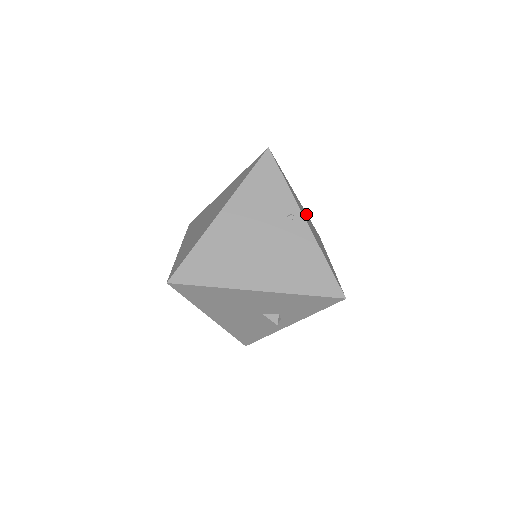
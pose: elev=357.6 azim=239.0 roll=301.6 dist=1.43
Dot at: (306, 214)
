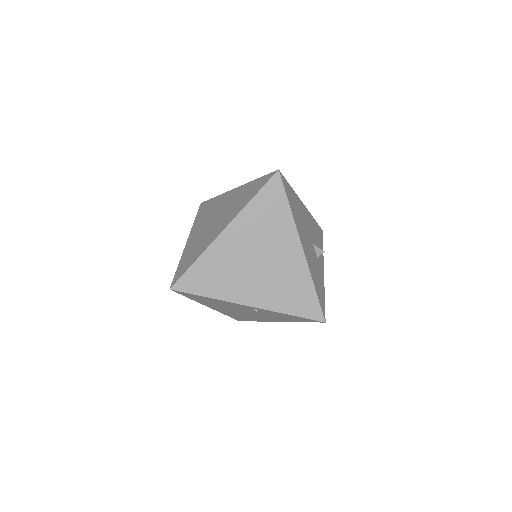
Dot at: occluded
